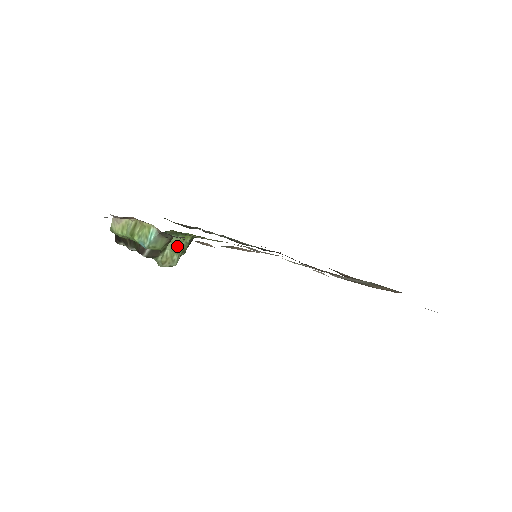
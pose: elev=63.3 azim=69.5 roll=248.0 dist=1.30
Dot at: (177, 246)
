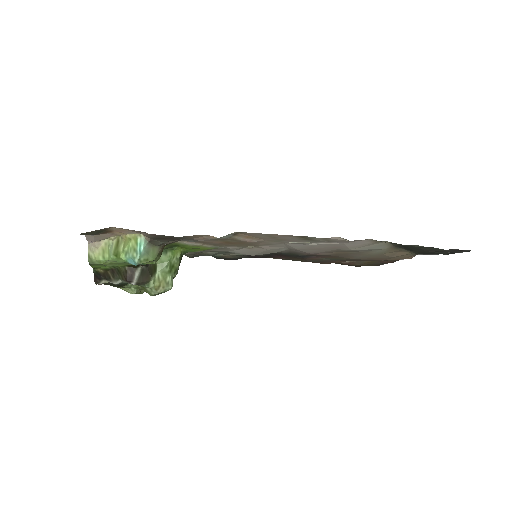
Dot at: (168, 265)
